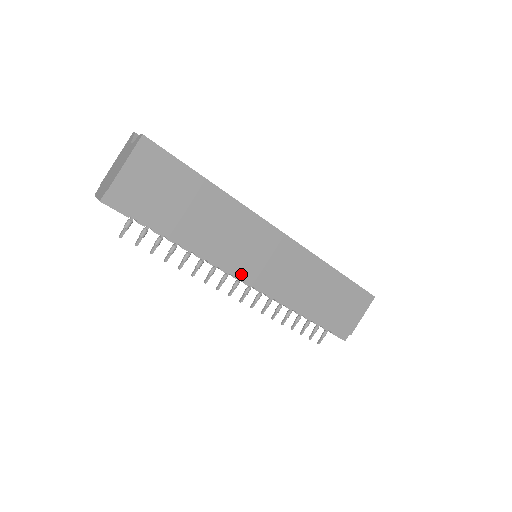
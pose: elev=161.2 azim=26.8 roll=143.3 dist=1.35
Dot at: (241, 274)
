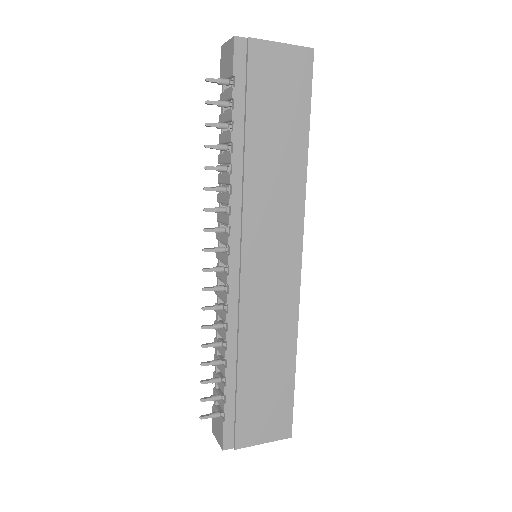
Dot at: (236, 245)
